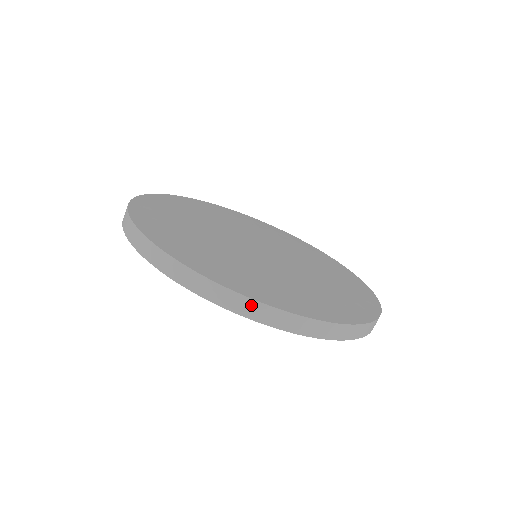
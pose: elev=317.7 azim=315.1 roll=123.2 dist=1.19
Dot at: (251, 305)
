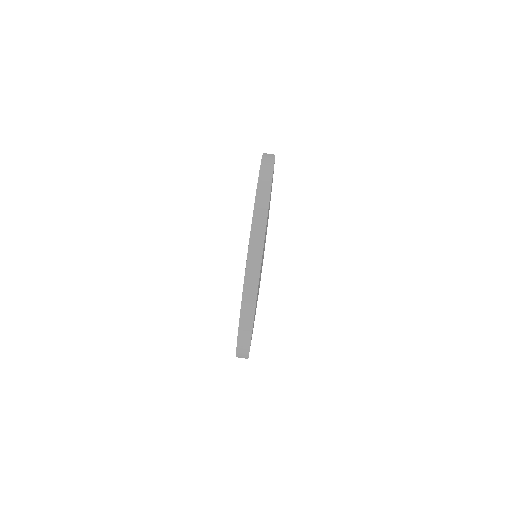
Dot at: (248, 333)
